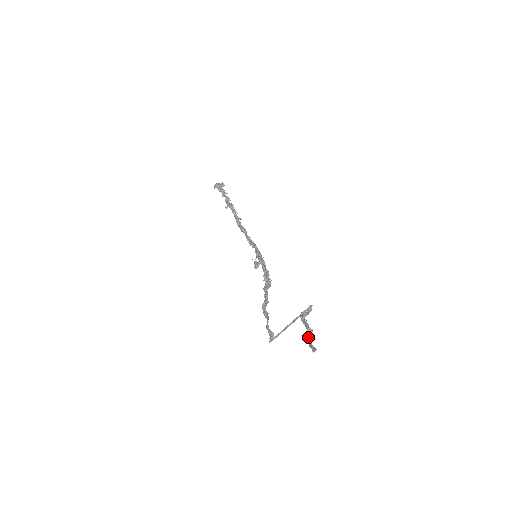
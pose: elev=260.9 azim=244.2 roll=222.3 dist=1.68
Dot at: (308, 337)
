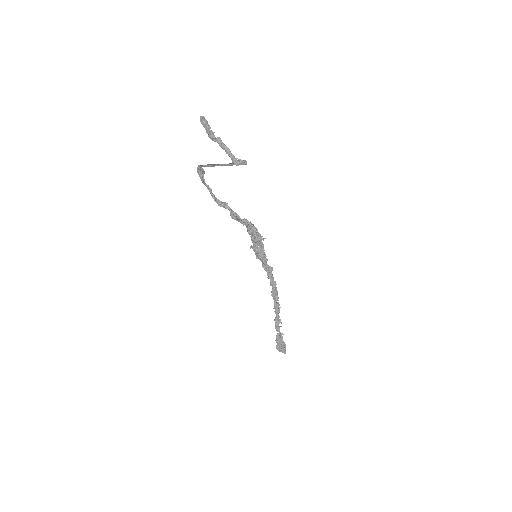
Dot at: occluded
